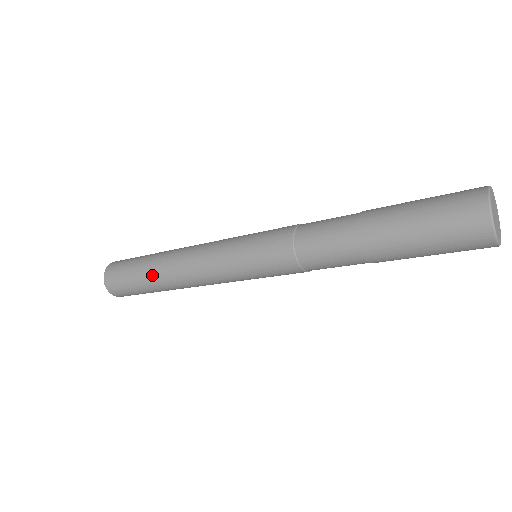
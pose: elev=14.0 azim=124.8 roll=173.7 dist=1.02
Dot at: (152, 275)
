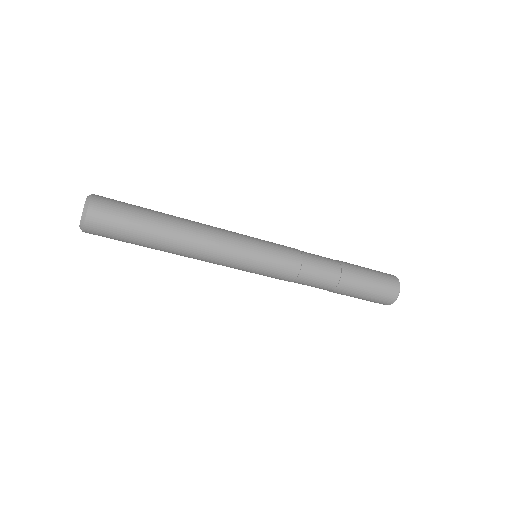
Dot at: (161, 237)
